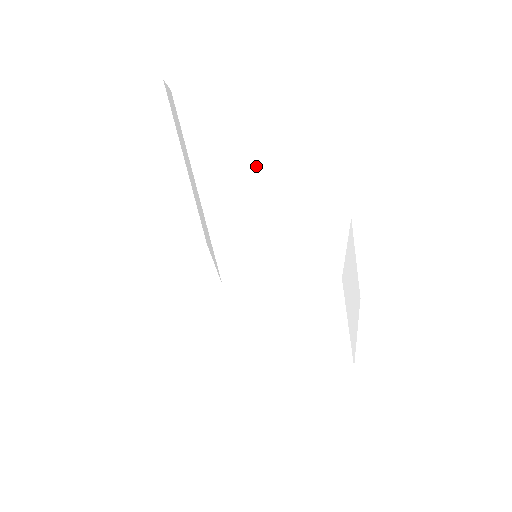
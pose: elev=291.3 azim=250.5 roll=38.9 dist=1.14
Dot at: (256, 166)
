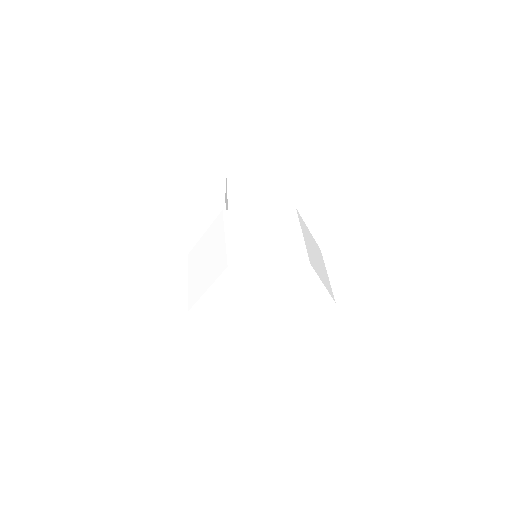
Dot at: (258, 194)
